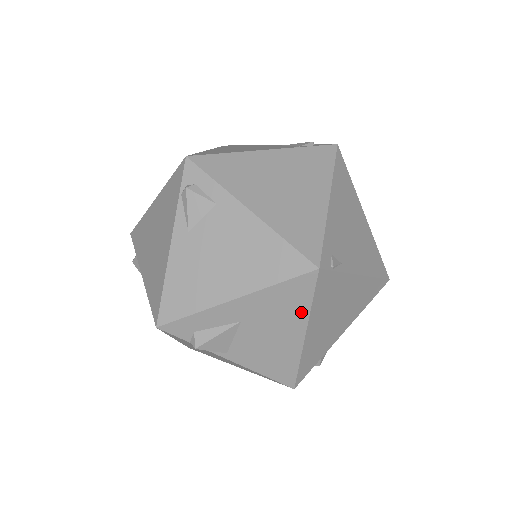
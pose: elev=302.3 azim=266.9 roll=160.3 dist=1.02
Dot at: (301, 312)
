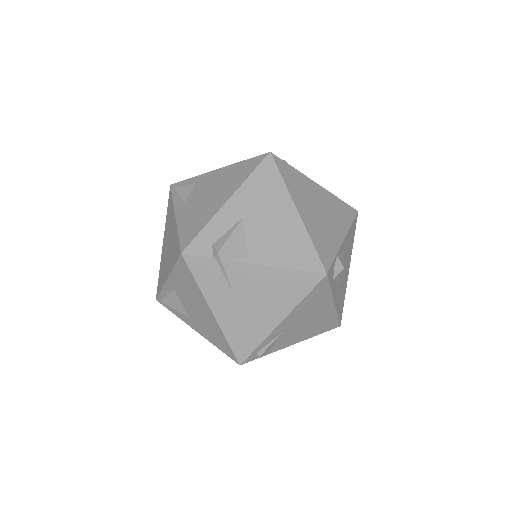
Dot at: (280, 190)
